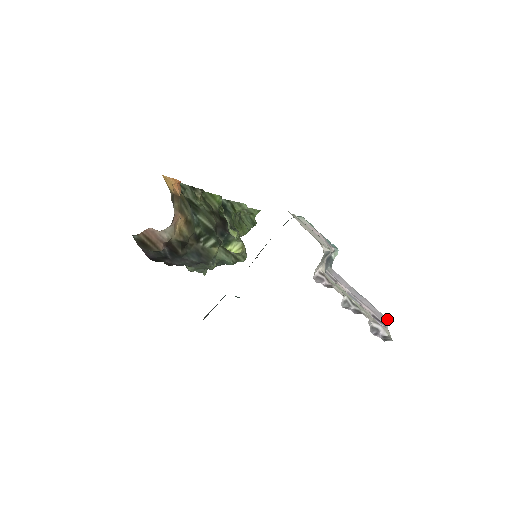
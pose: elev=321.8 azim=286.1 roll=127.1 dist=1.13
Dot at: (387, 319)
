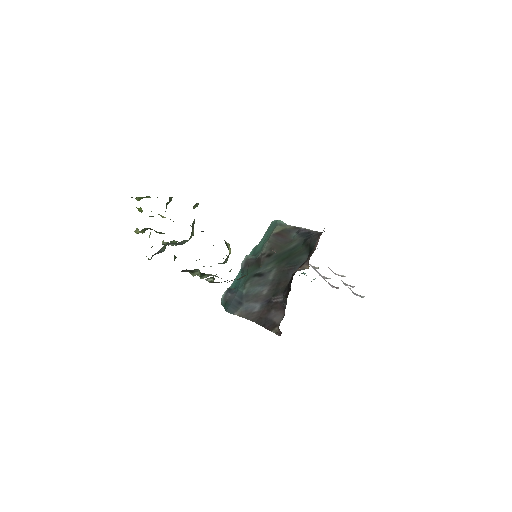
Dot at: occluded
